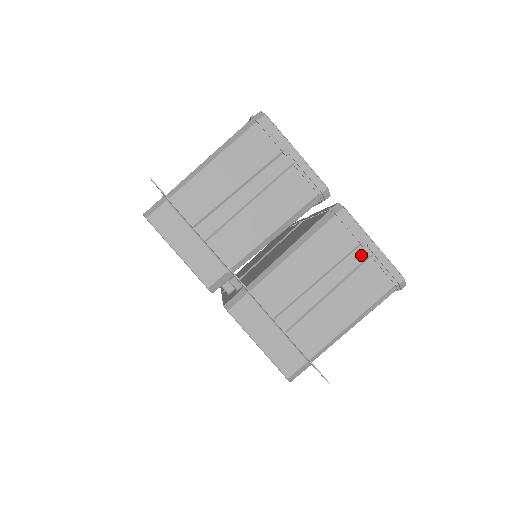
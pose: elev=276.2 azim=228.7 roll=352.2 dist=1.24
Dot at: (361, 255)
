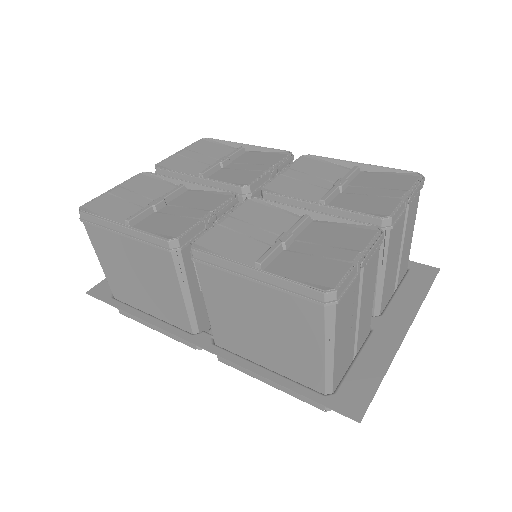
Dot at: occluded
